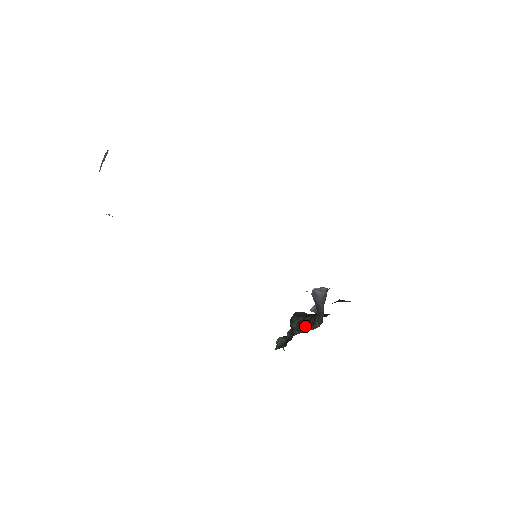
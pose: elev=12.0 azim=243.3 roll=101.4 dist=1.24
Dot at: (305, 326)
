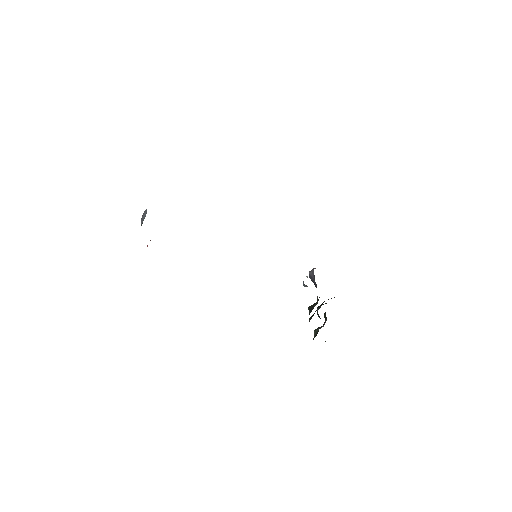
Dot at: (313, 305)
